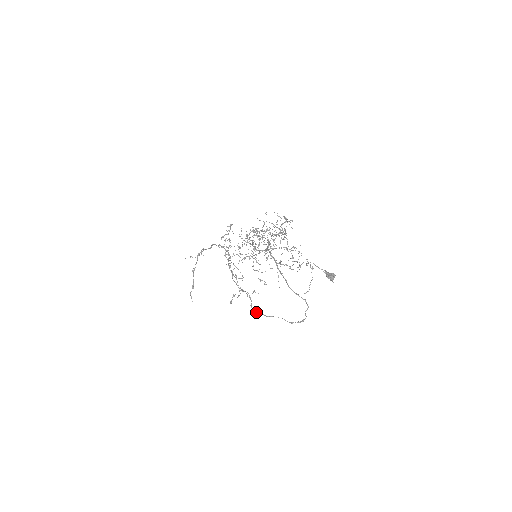
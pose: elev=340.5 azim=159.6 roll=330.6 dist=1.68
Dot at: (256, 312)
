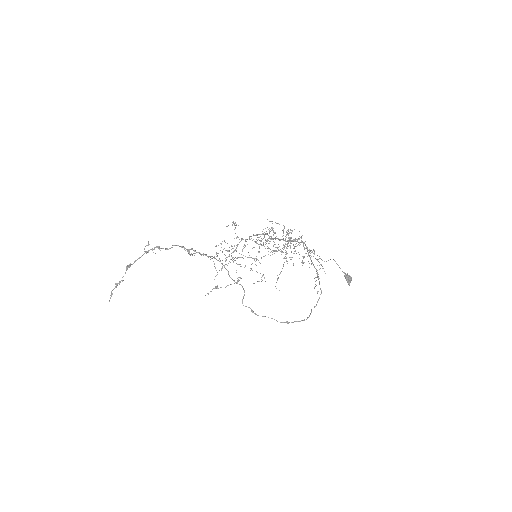
Dot at: (246, 306)
